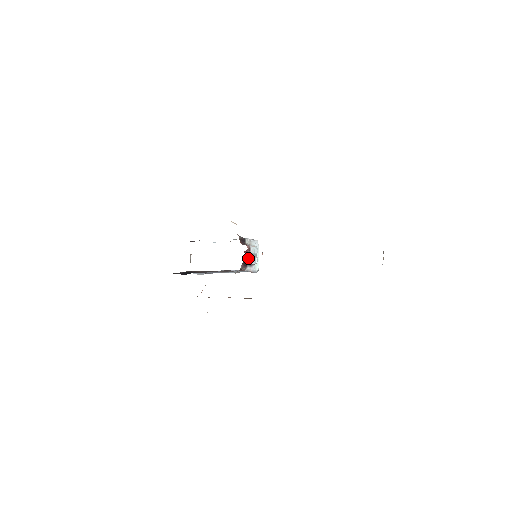
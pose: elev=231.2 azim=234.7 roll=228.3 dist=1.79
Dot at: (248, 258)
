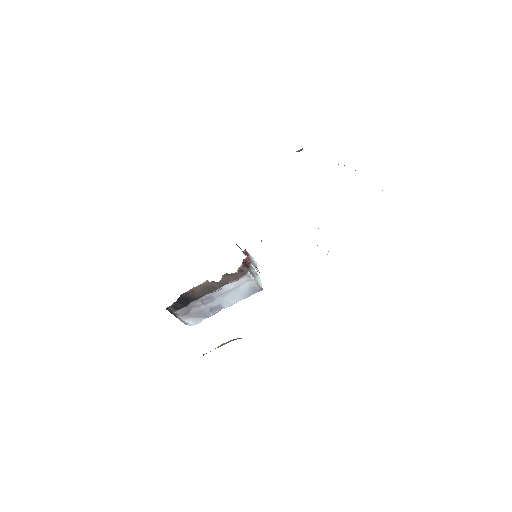
Dot at: (248, 258)
